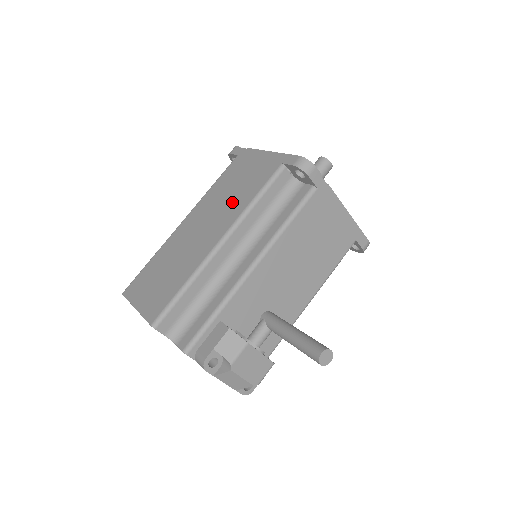
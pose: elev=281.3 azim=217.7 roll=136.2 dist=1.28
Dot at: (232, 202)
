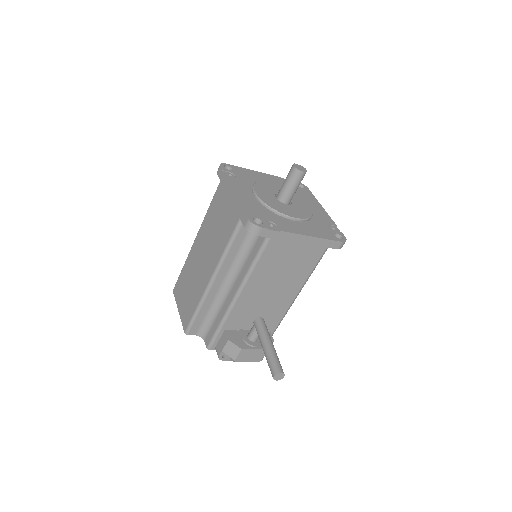
Dot at: (216, 242)
